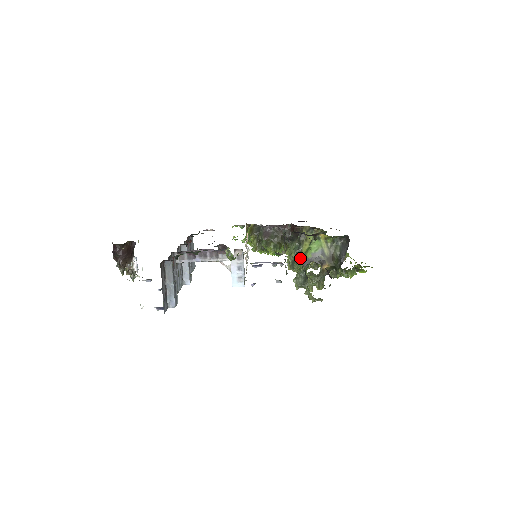
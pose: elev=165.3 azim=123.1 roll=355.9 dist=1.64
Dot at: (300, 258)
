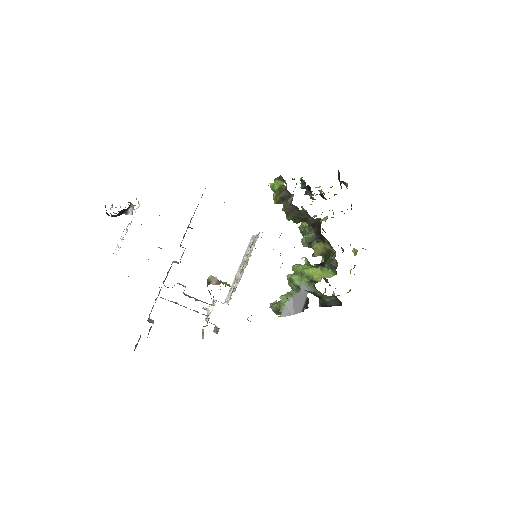
Dot at: (308, 246)
